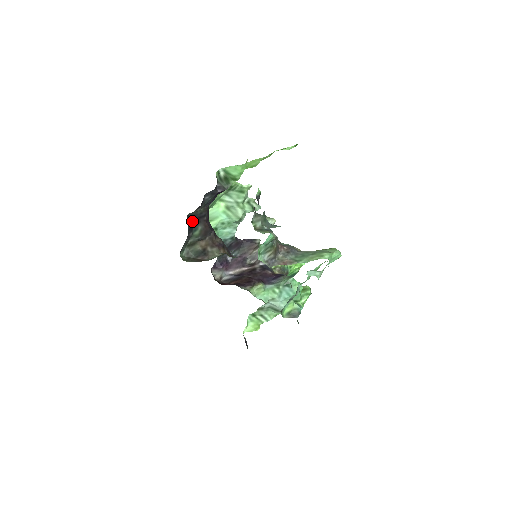
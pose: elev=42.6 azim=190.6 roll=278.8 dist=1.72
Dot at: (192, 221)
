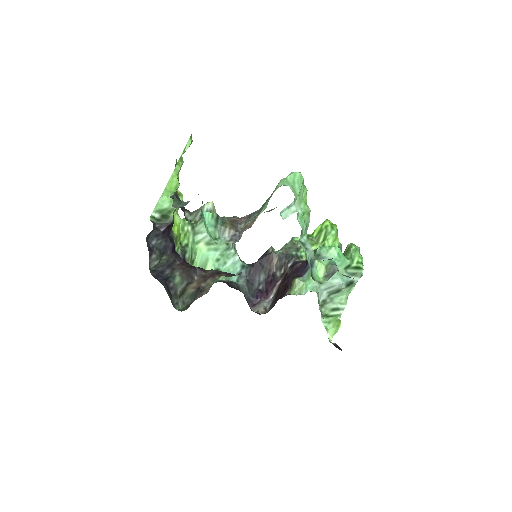
Dot at: (162, 273)
